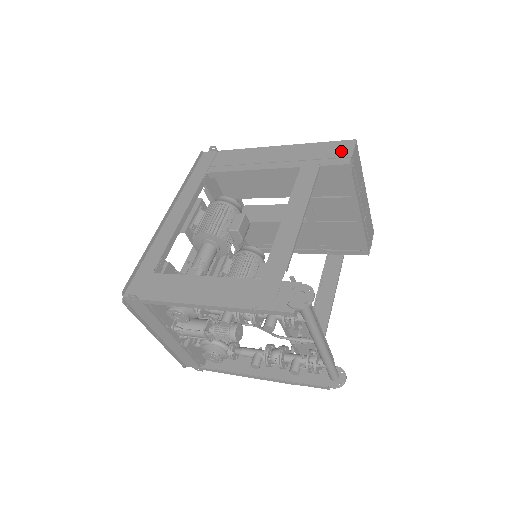
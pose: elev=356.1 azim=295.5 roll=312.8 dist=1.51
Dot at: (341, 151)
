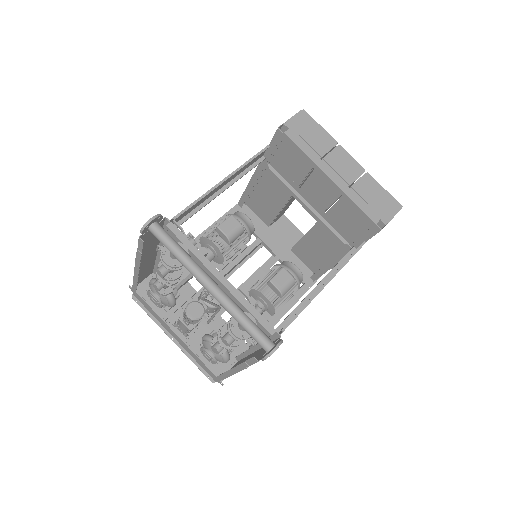
Dot at: occluded
